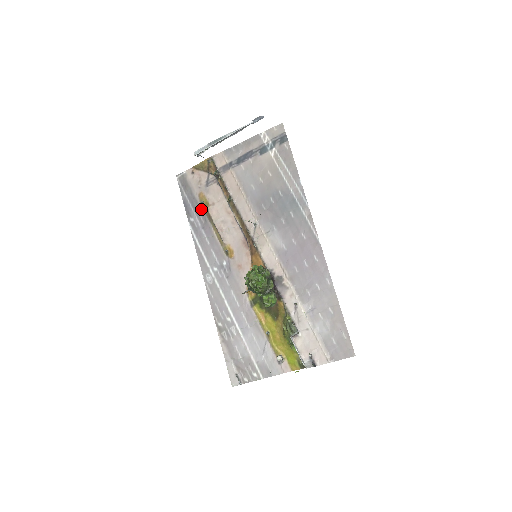
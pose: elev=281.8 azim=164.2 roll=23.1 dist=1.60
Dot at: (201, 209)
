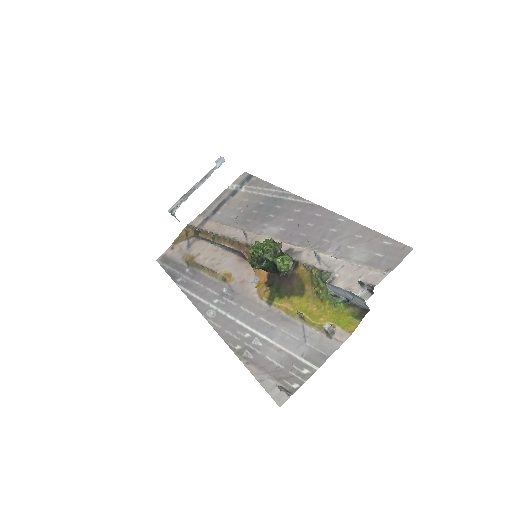
Dot at: (187, 267)
